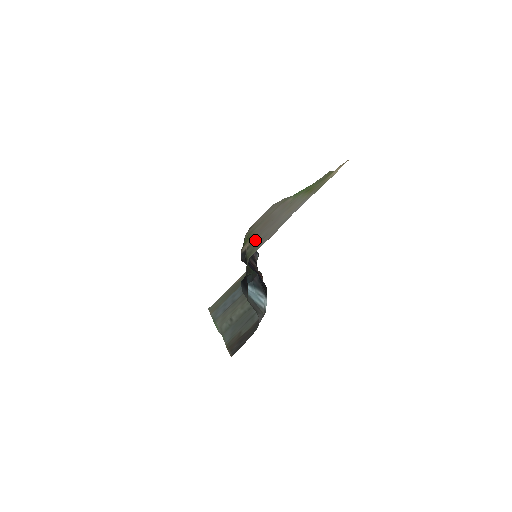
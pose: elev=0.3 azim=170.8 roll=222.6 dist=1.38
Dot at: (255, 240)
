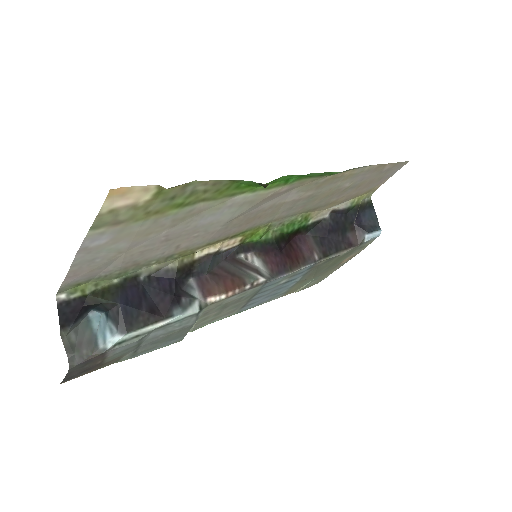
Dot at: (175, 251)
